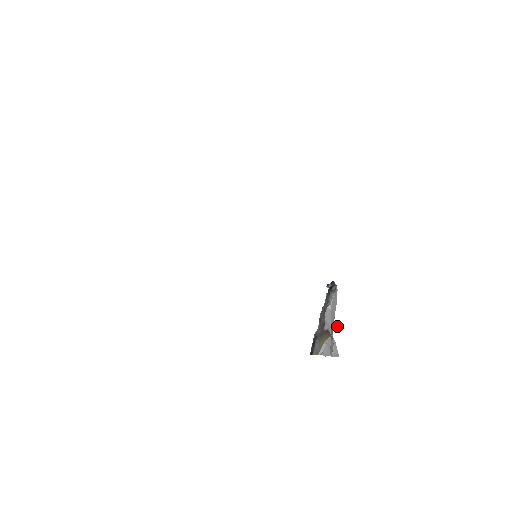
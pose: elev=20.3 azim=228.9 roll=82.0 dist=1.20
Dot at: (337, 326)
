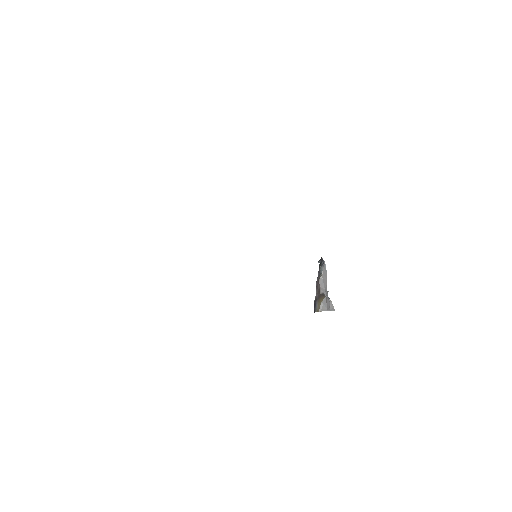
Dot at: occluded
